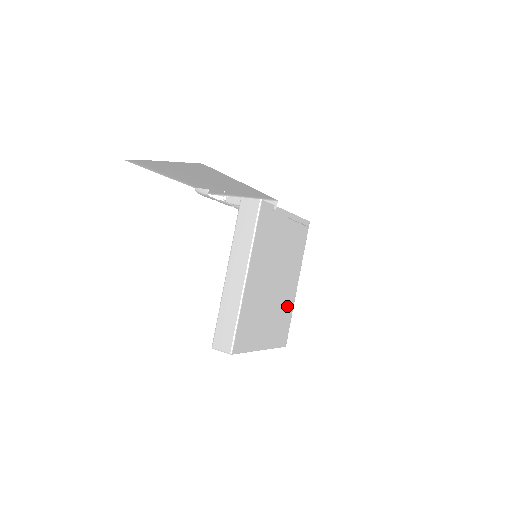
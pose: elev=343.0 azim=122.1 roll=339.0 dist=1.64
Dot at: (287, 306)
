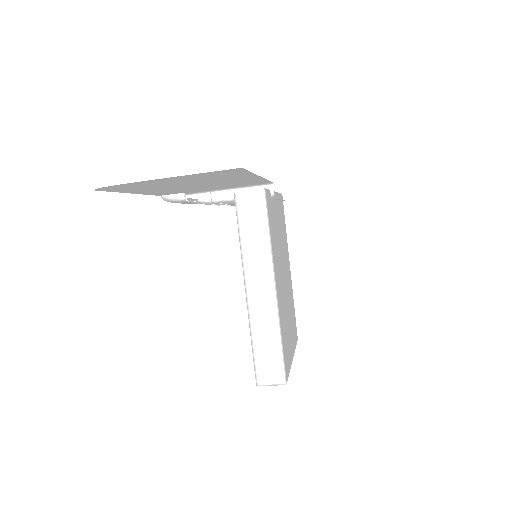
Dot at: (291, 298)
